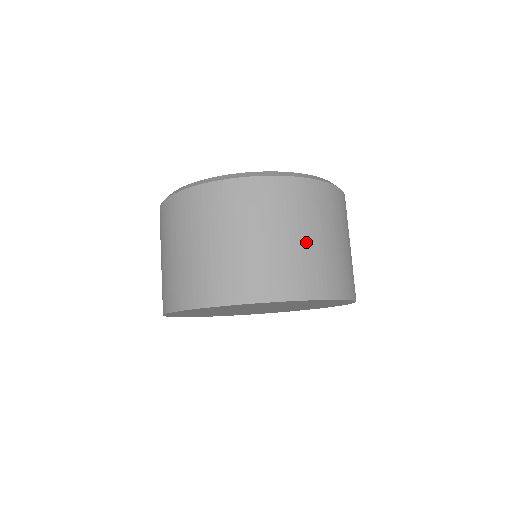
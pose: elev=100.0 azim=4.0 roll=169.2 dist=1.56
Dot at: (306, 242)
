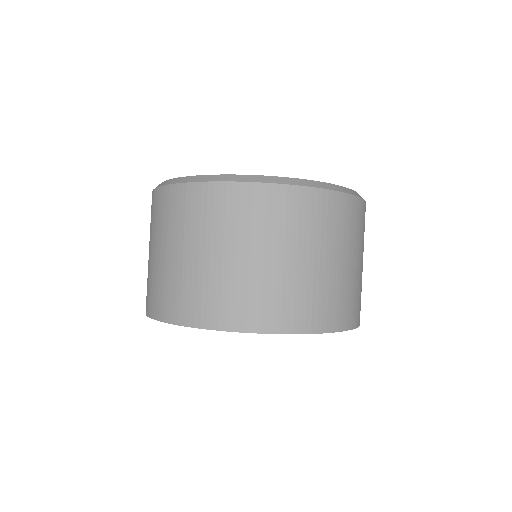
Dot at: occluded
